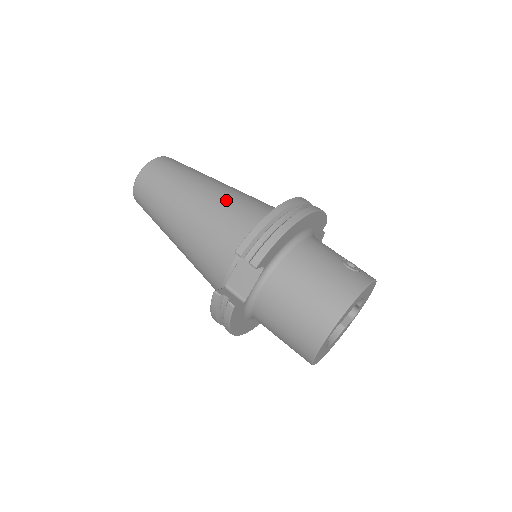
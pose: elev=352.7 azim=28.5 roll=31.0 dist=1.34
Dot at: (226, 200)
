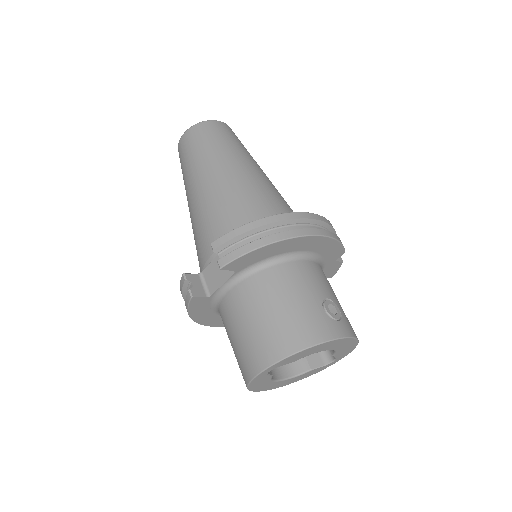
Dot at: (243, 187)
